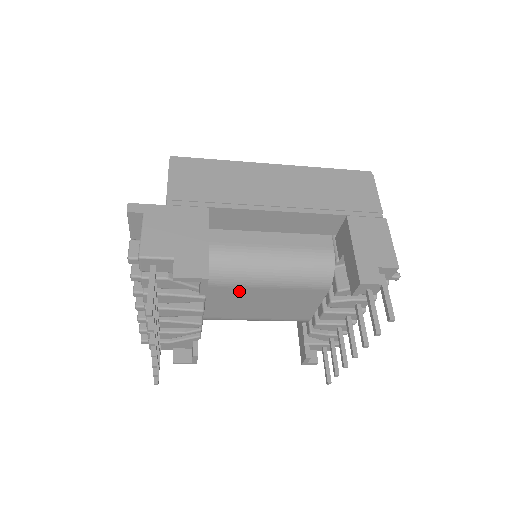
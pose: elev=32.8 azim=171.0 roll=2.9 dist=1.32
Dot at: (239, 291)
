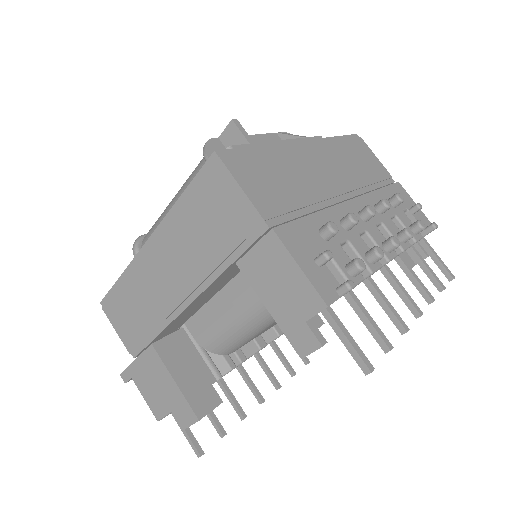
Dot at: occluded
